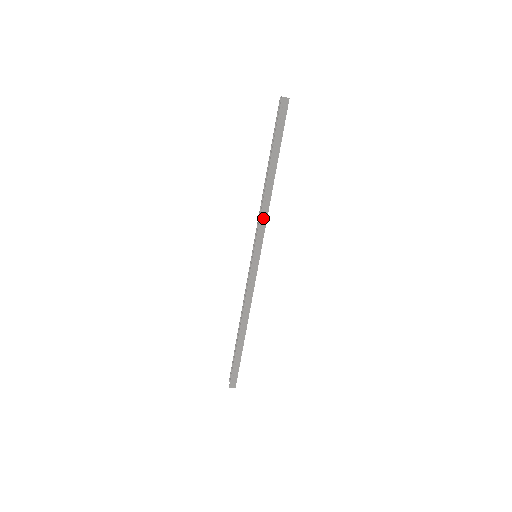
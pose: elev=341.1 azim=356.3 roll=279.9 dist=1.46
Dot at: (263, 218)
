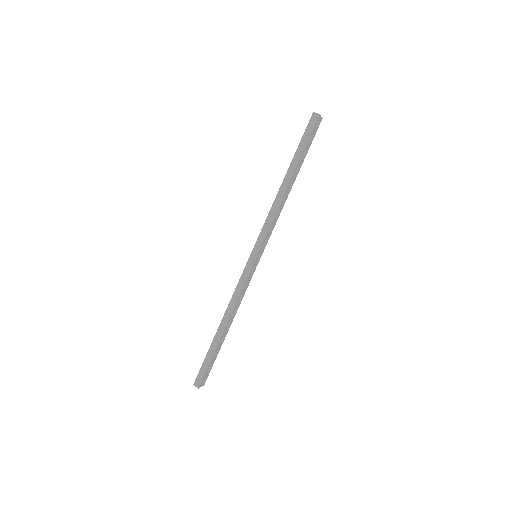
Dot at: (270, 218)
